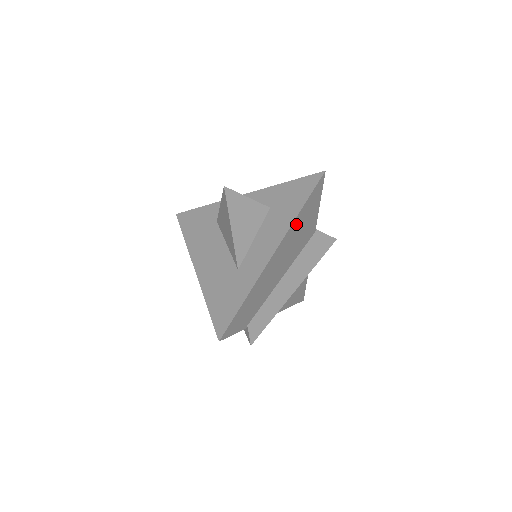
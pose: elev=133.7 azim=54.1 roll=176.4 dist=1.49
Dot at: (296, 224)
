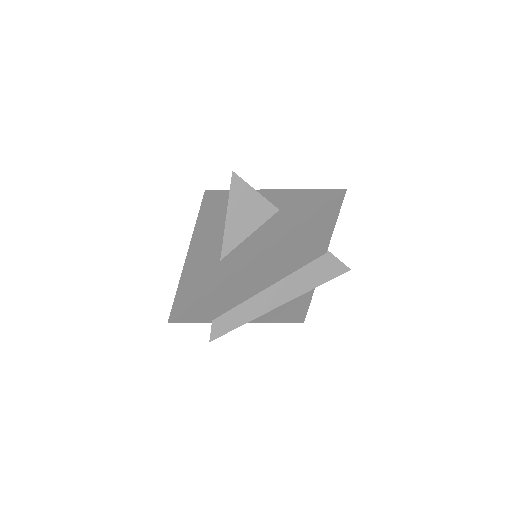
Dot at: (295, 235)
